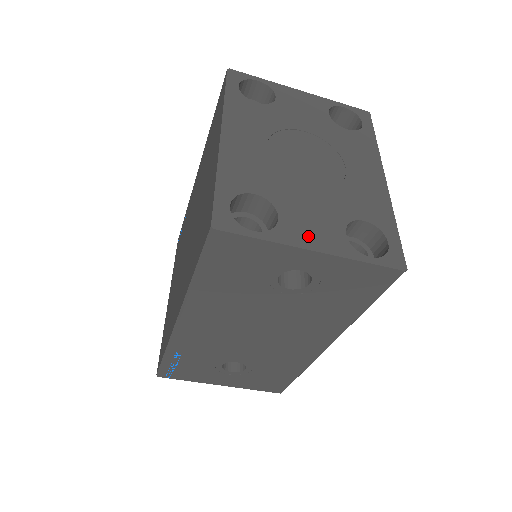
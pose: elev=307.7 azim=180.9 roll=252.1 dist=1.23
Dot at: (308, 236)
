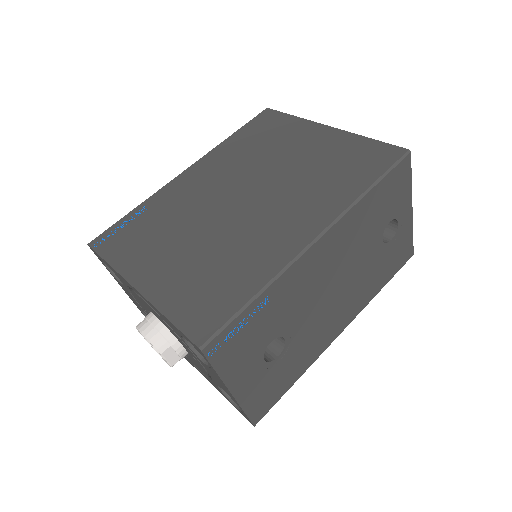
Dot at: occluded
